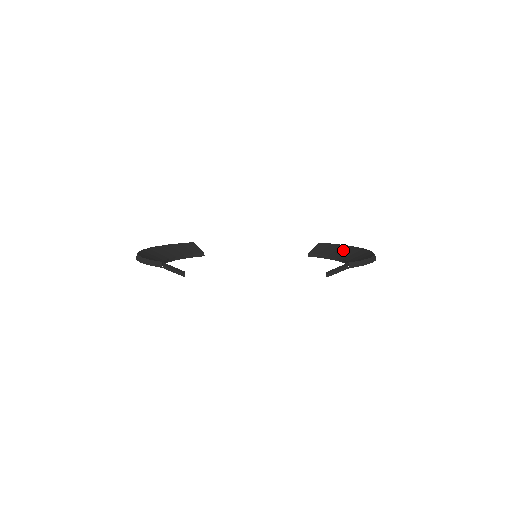
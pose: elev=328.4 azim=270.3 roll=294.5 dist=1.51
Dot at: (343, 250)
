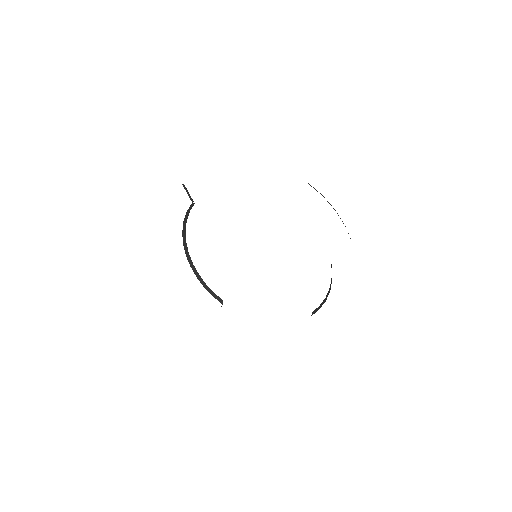
Dot at: occluded
